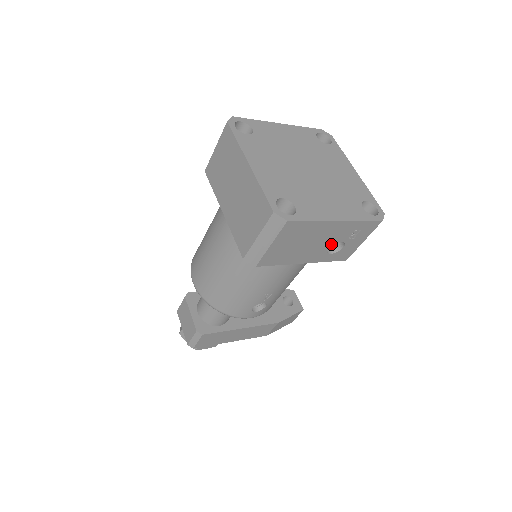
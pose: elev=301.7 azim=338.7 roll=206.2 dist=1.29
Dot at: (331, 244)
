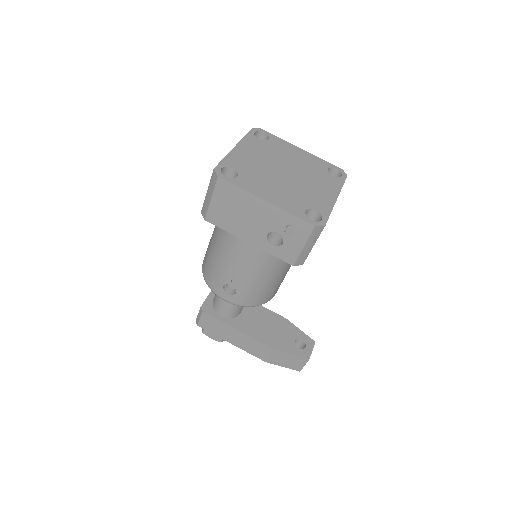
Dot at: (269, 231)
